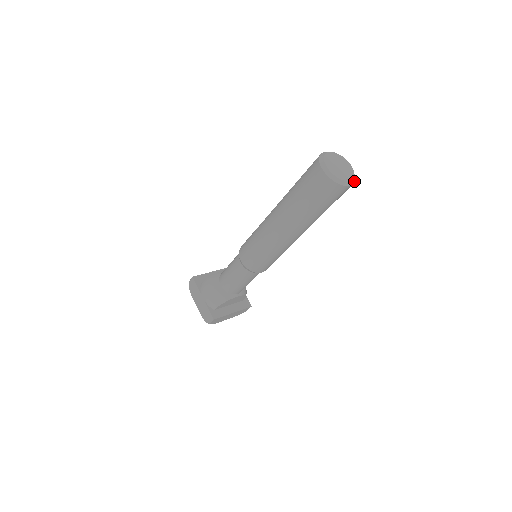
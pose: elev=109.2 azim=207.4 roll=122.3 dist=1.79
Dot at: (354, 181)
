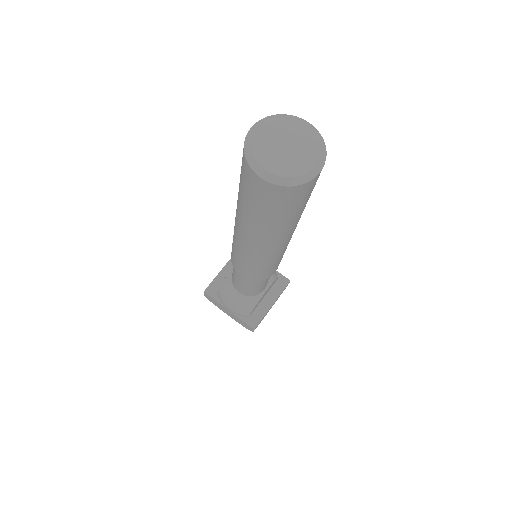
Dot at: (325, 152)
